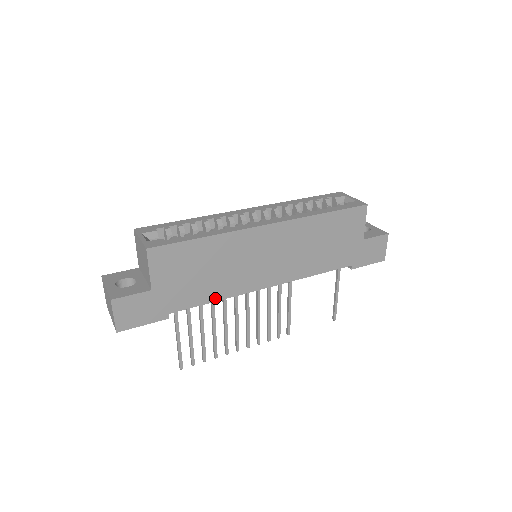
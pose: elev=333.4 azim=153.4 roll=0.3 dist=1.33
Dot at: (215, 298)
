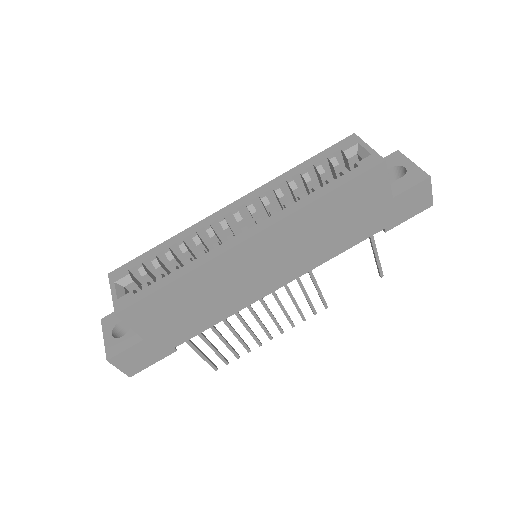
Dot at: (219, 319)
